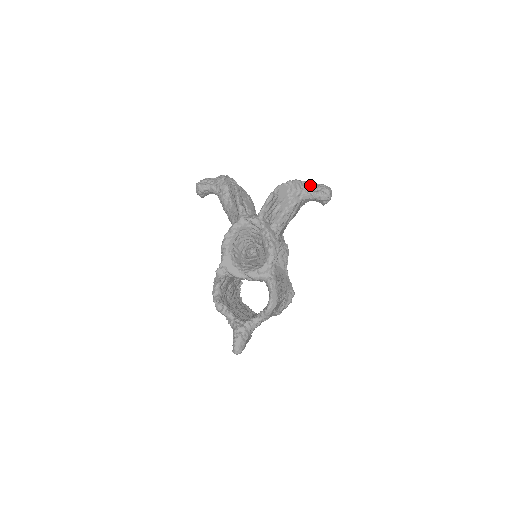
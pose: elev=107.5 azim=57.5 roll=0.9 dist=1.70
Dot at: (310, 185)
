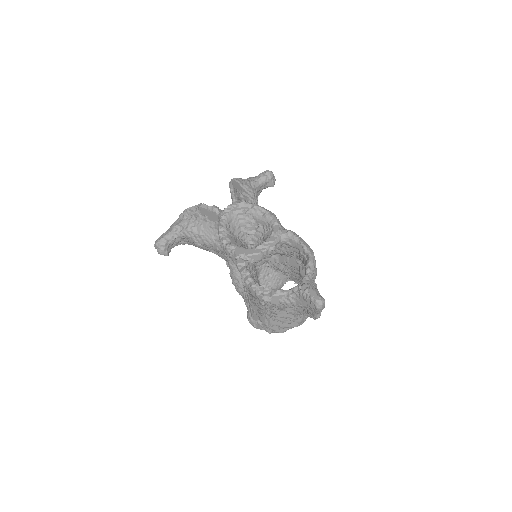
Dot at: (251, 178)
